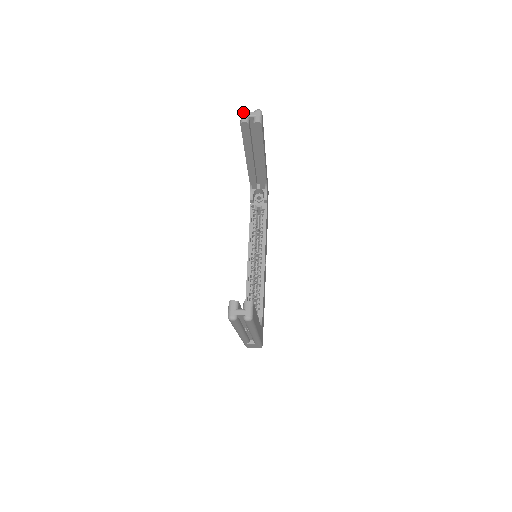
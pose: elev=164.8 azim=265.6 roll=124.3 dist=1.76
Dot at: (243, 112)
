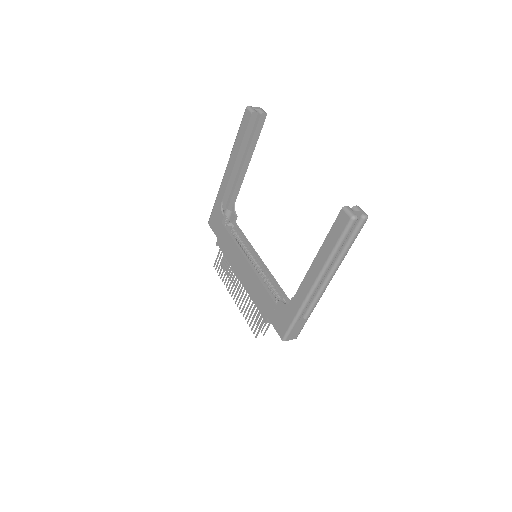
Dot at: (249, 106)
